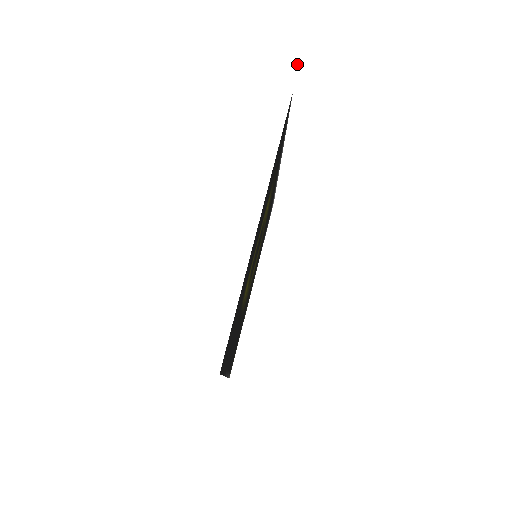
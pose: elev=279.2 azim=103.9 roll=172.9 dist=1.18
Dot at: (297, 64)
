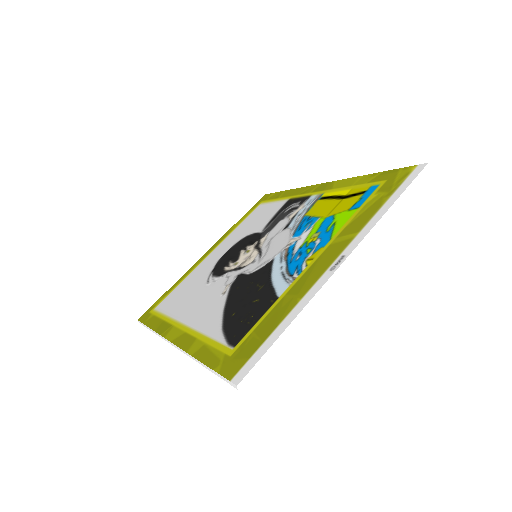
Dot at: (424, 167)
